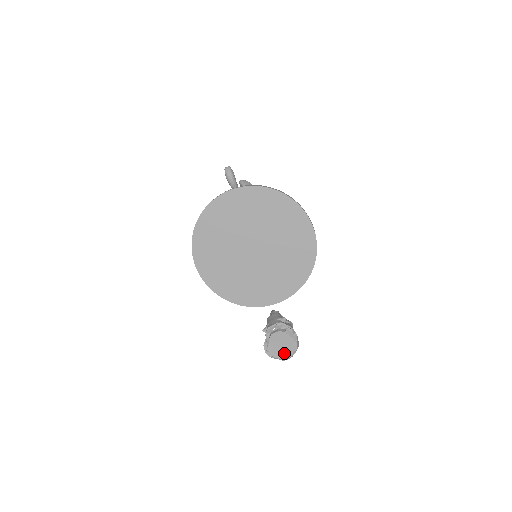
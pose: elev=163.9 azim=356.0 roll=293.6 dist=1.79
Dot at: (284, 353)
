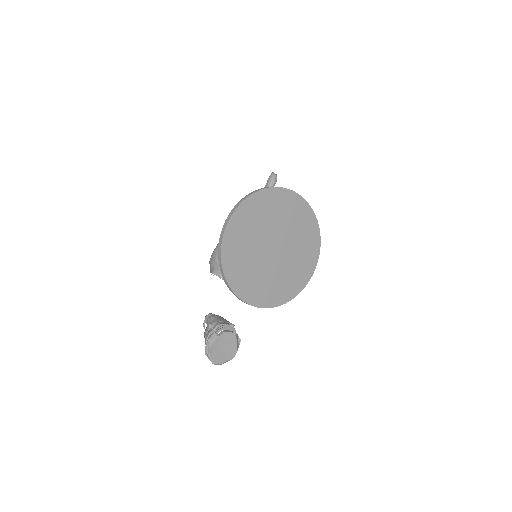
Dot at: (220, 356)
